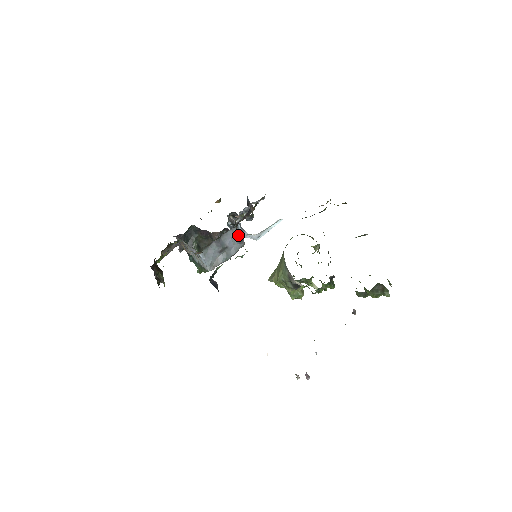
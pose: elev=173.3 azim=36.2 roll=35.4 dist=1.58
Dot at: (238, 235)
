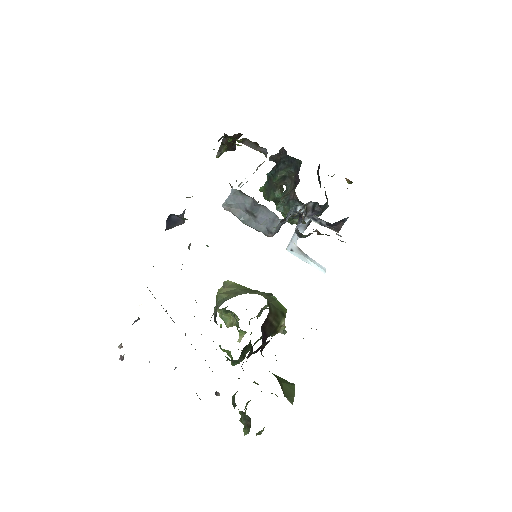
Dot at: (275, 225)
